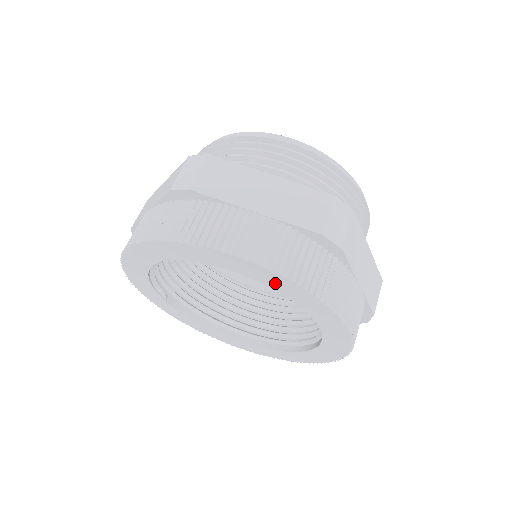
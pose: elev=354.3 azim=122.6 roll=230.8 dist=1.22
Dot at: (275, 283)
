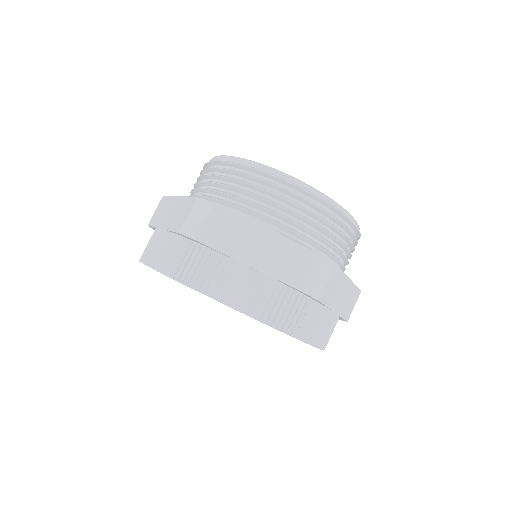
Dot at: occluded
